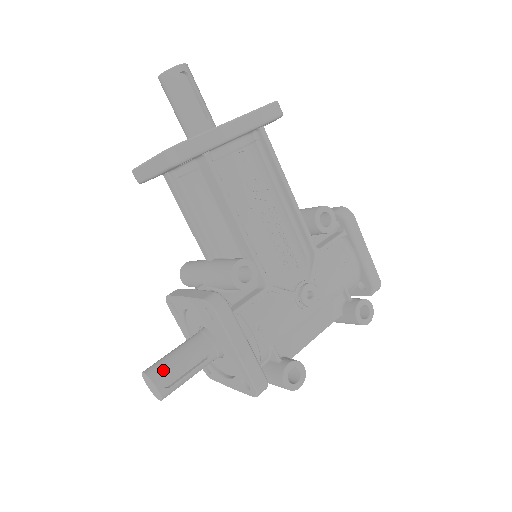
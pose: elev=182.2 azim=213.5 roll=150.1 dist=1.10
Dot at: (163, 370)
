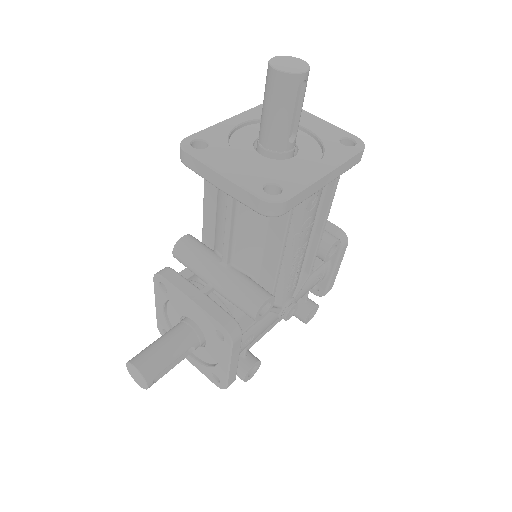
Dot at: (156, 368)
